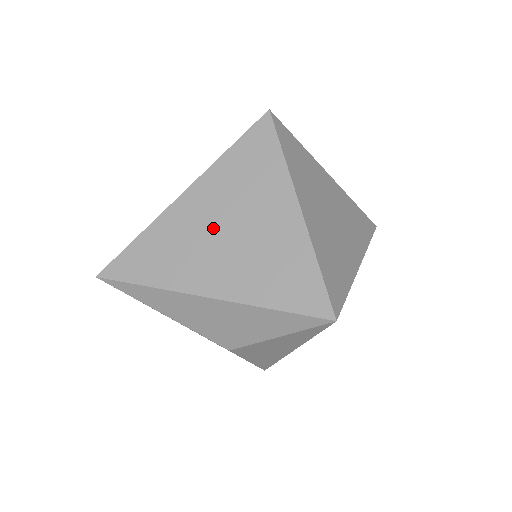
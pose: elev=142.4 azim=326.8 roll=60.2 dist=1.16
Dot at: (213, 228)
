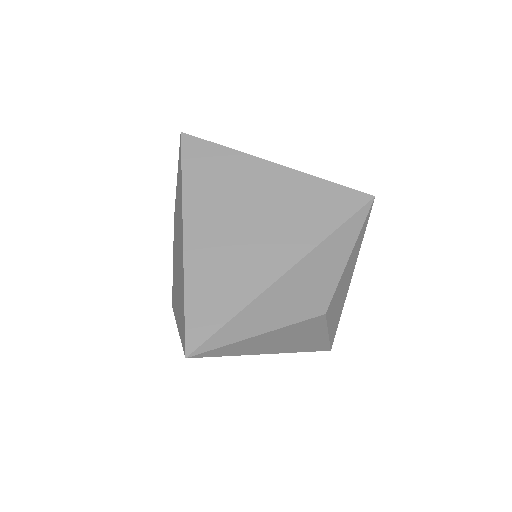
Dot at: (234, 229)
